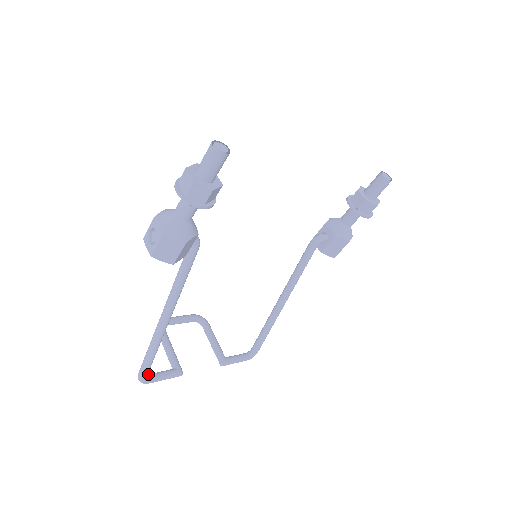
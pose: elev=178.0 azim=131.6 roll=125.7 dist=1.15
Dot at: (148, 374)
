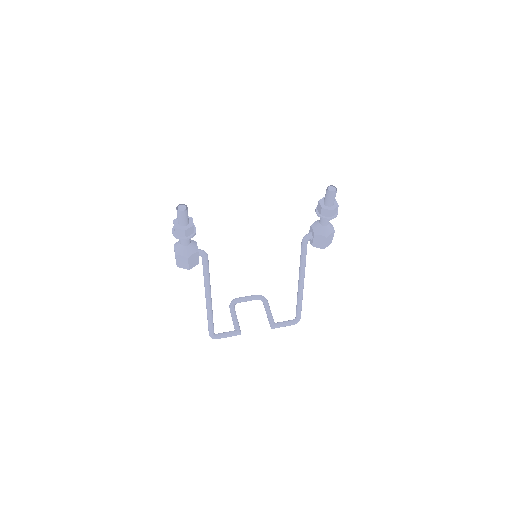
Dot at: occluded
